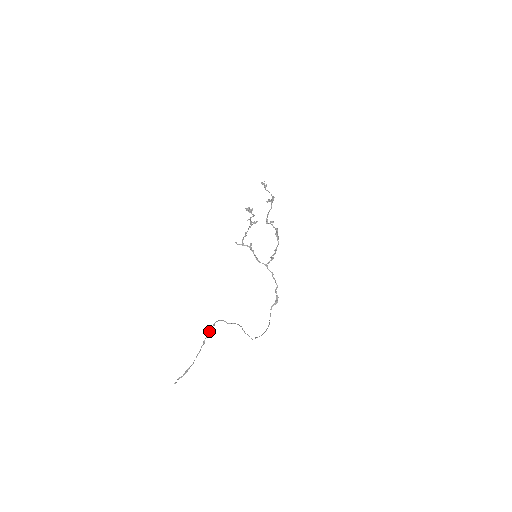
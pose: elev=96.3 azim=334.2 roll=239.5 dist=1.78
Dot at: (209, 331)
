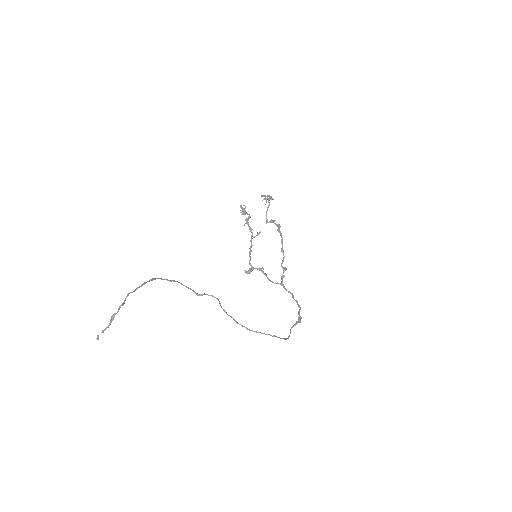
Dot at: (157, 278)
